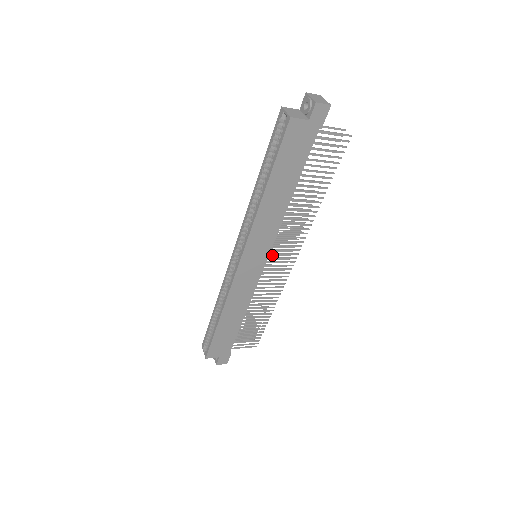
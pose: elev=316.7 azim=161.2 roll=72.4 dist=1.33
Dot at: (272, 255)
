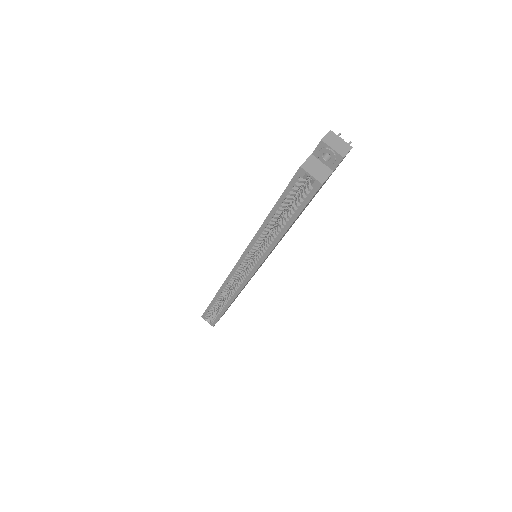
Dot at: occluded
